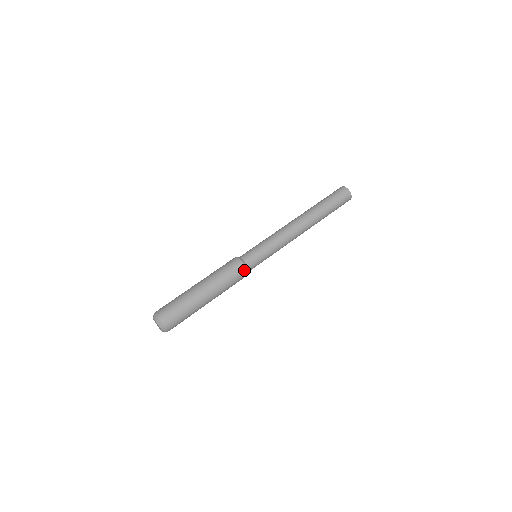
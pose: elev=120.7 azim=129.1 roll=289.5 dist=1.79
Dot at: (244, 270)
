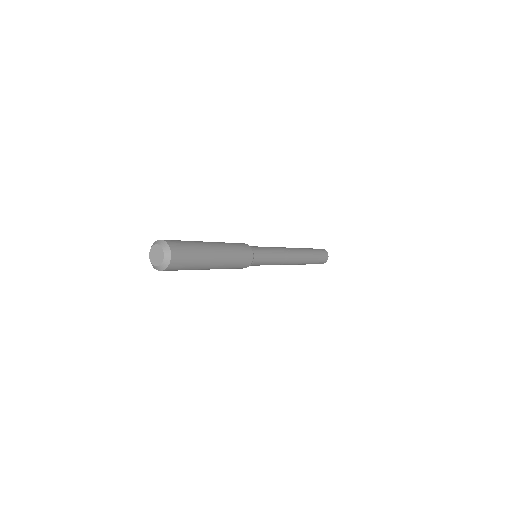
Dot at: occluded
